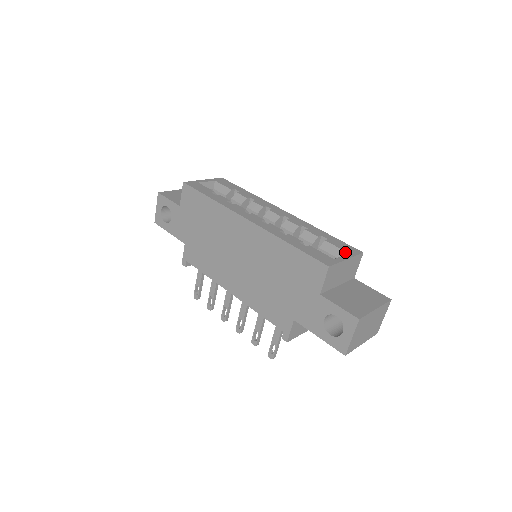
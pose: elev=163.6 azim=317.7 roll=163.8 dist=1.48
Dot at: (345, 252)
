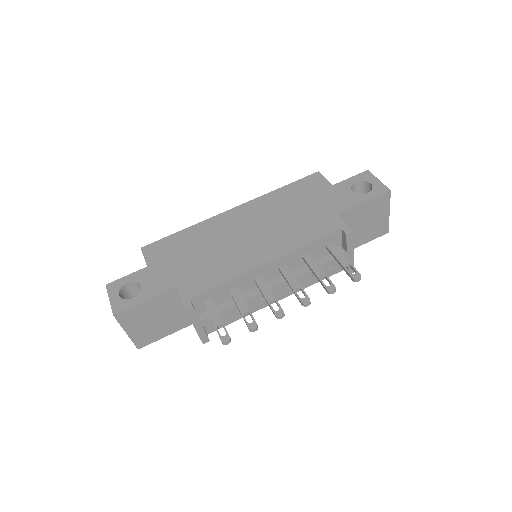
Dot at: occluded
